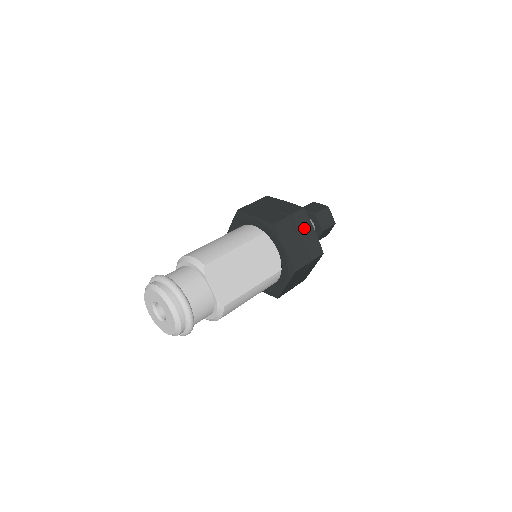
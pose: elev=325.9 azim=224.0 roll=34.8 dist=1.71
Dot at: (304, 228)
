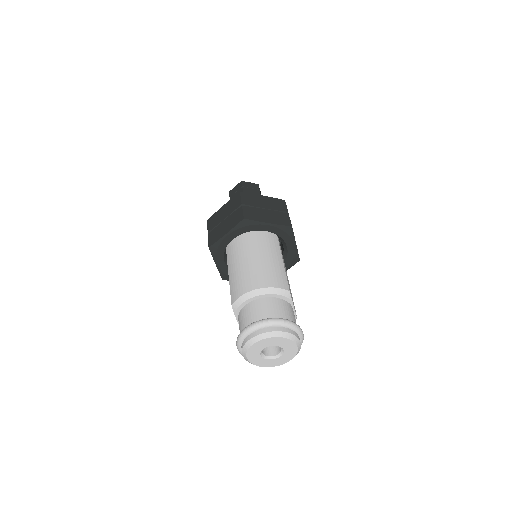
Dot at: occluded
